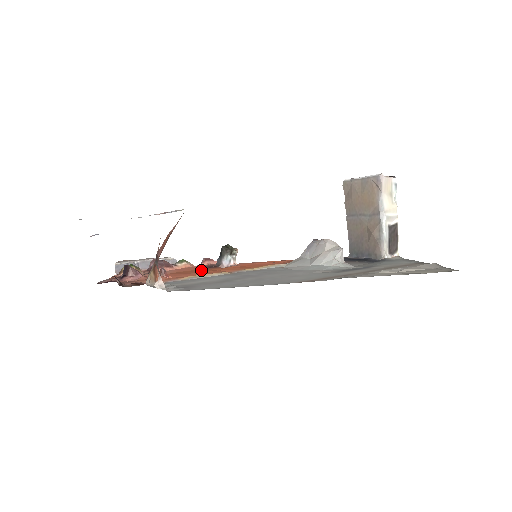
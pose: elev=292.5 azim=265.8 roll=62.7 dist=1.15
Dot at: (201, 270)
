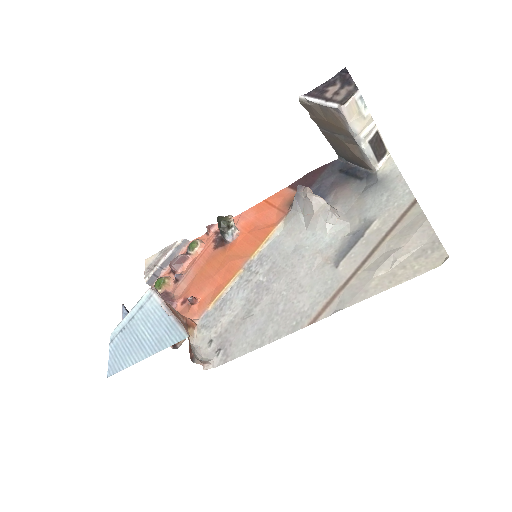
Dot at: (214, 260)
